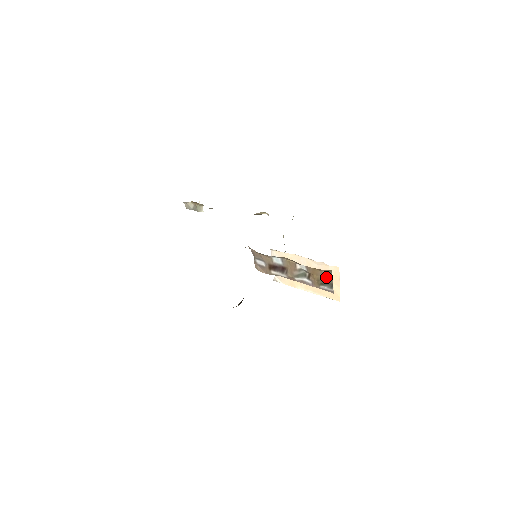
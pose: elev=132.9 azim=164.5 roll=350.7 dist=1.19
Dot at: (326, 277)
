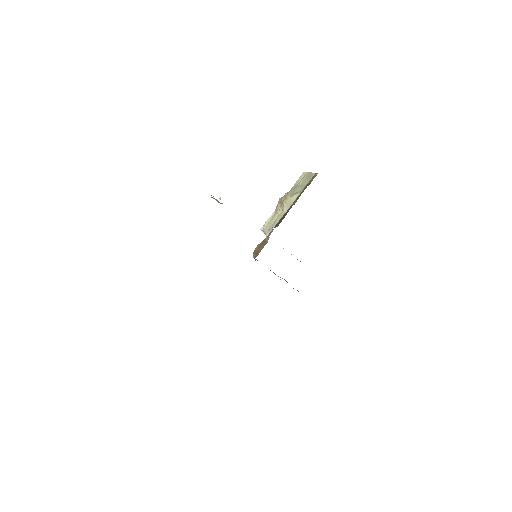
Dot at: occluded
